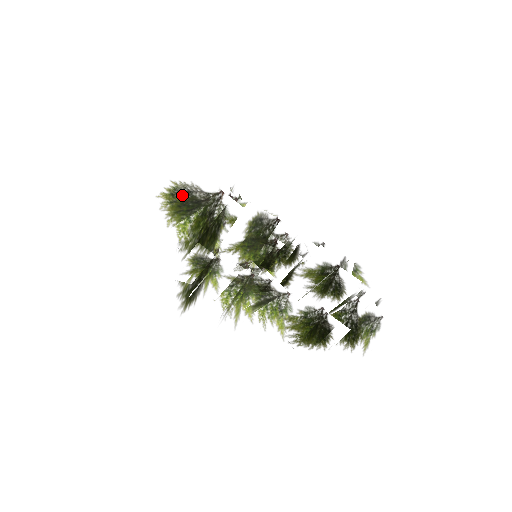
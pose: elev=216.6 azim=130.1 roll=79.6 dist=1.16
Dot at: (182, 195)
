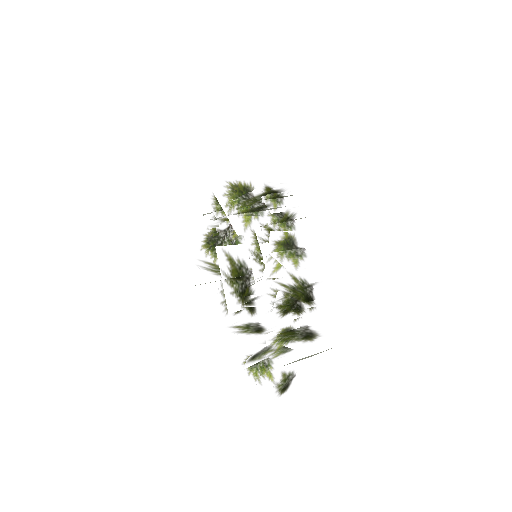
Dot at: (252, 183)
